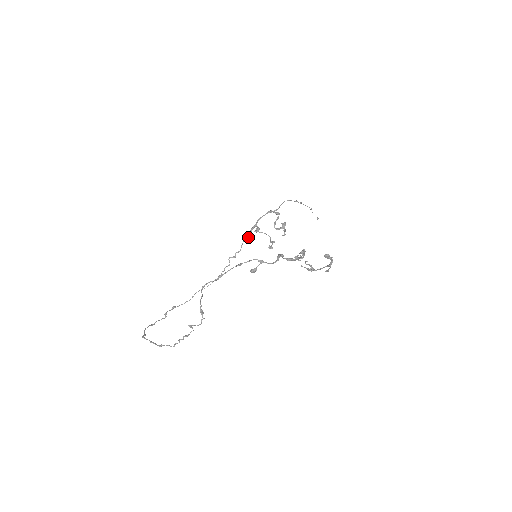
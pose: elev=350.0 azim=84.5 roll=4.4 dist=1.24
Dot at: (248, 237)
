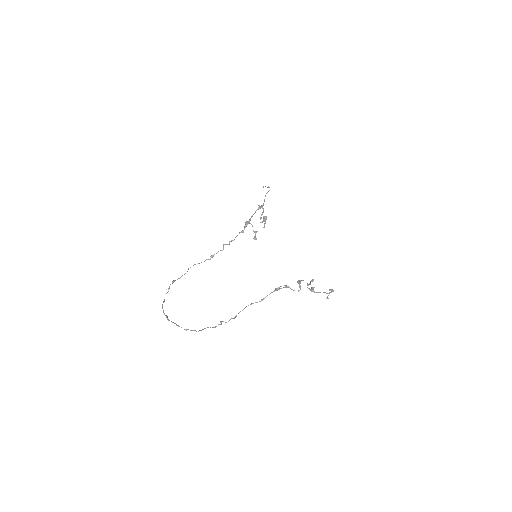
Dot at: (243, 231)
